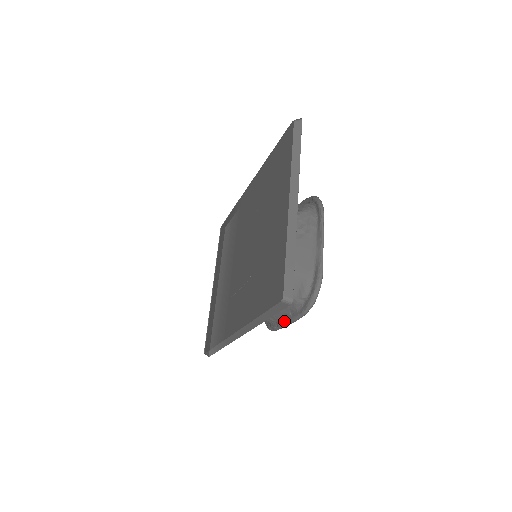
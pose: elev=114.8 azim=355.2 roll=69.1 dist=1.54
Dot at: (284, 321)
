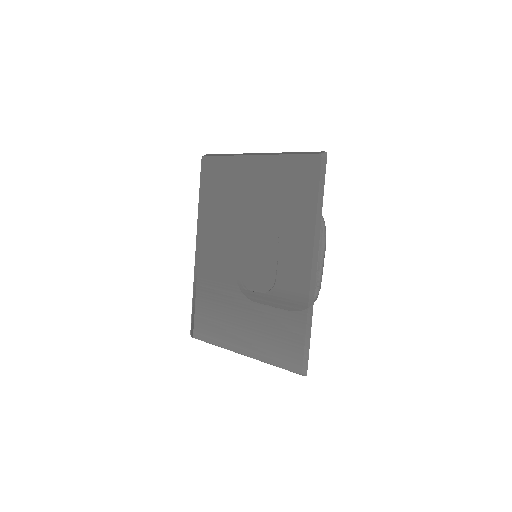
Dot at: (319, 262)
